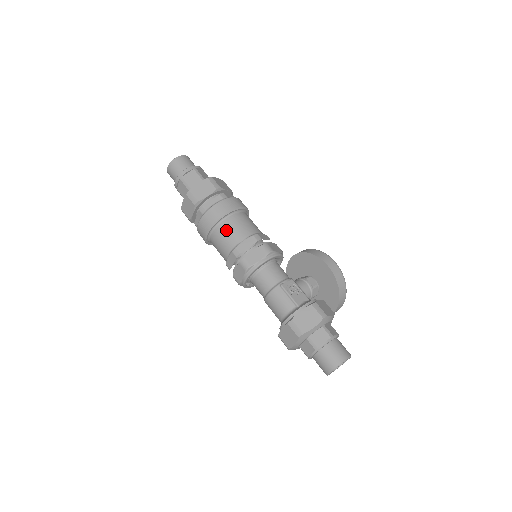
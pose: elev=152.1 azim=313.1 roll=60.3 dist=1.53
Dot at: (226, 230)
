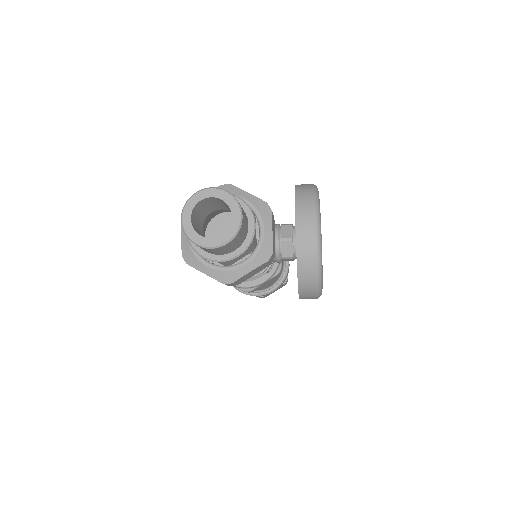
Dot at: occluded
